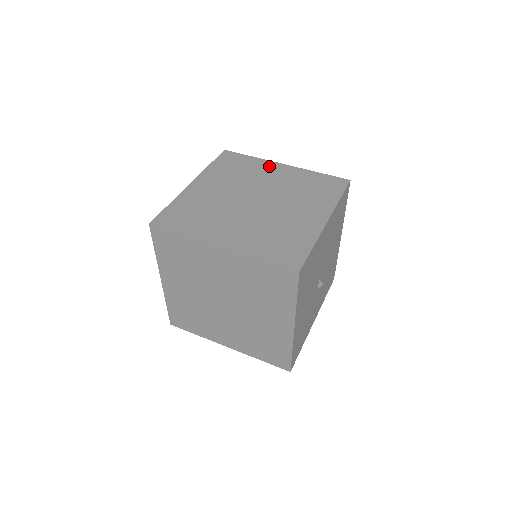
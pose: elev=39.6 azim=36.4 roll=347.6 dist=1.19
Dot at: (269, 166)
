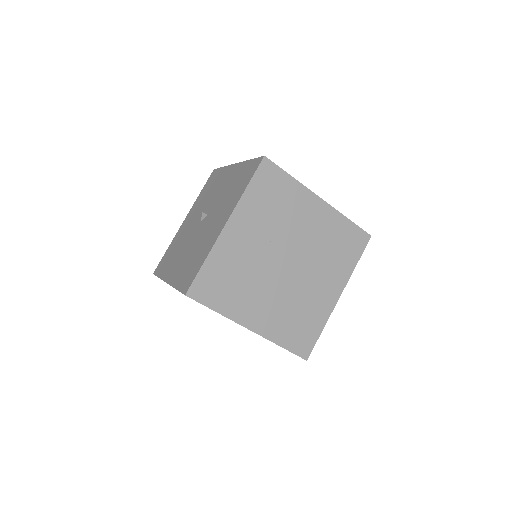
Dot at: occluded
